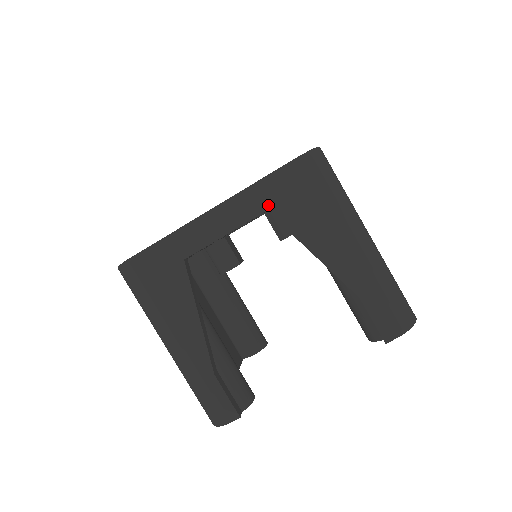
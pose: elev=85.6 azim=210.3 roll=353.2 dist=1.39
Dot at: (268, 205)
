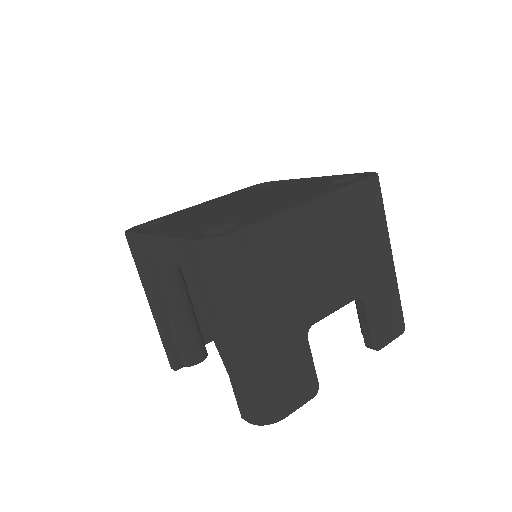
Dot at: (180, 262)
